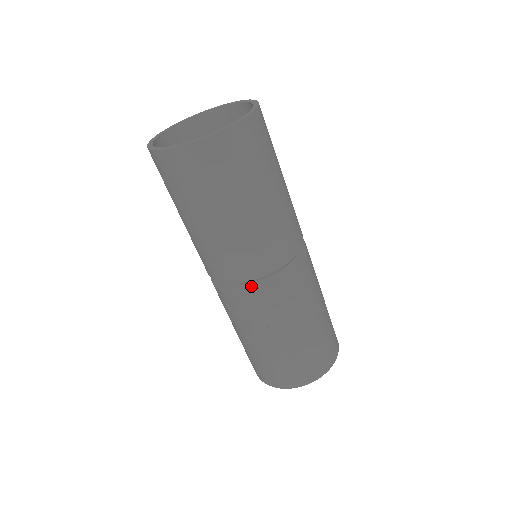
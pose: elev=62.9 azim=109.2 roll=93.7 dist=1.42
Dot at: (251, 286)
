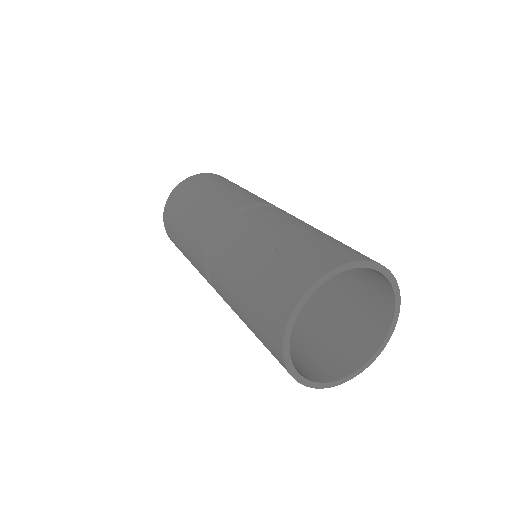
Dot at: occluded
